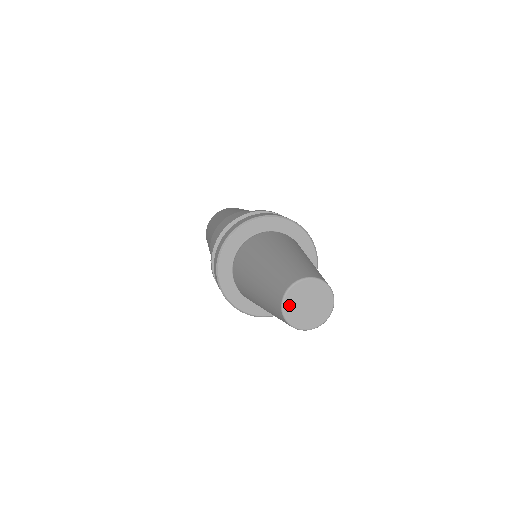
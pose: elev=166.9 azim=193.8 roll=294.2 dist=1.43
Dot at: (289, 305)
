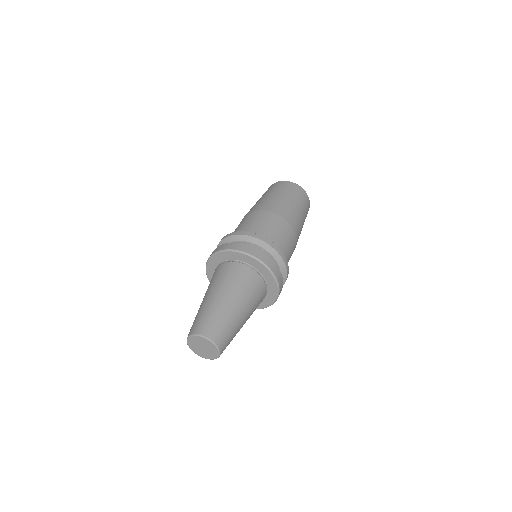
Dot at: (196, 338)
